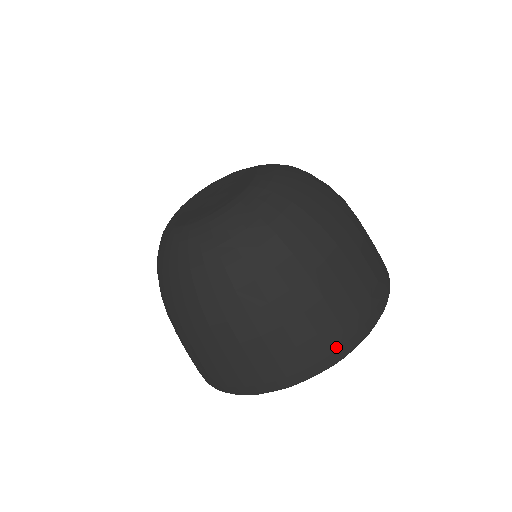
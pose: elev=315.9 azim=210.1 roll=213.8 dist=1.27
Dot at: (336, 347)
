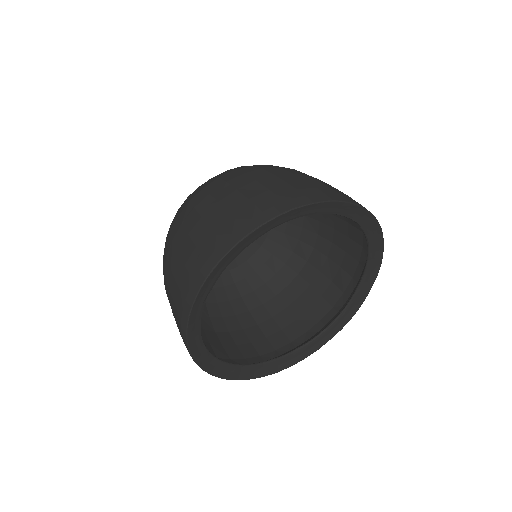
Dot at: (269, 206)
